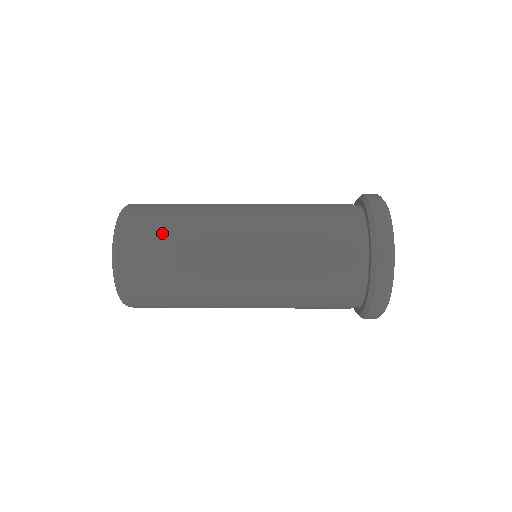
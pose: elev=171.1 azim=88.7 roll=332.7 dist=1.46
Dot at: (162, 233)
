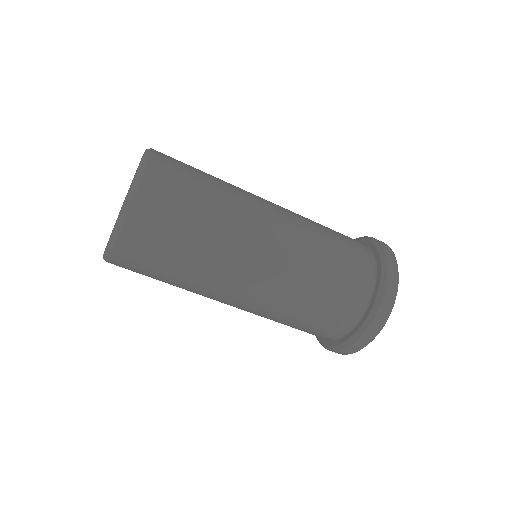
Dot at: occluded
